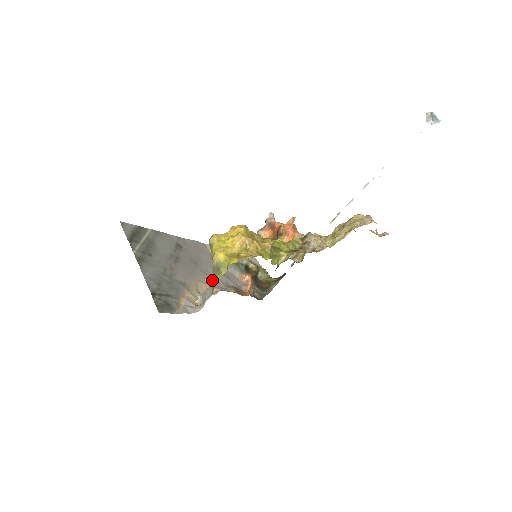
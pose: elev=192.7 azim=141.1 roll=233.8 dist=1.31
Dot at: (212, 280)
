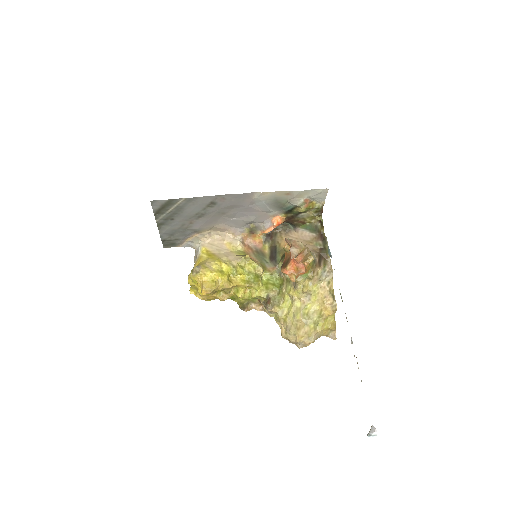
Dot at: (193, 267)
